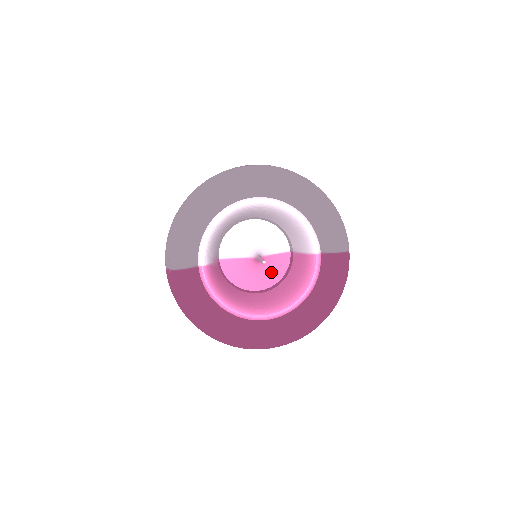
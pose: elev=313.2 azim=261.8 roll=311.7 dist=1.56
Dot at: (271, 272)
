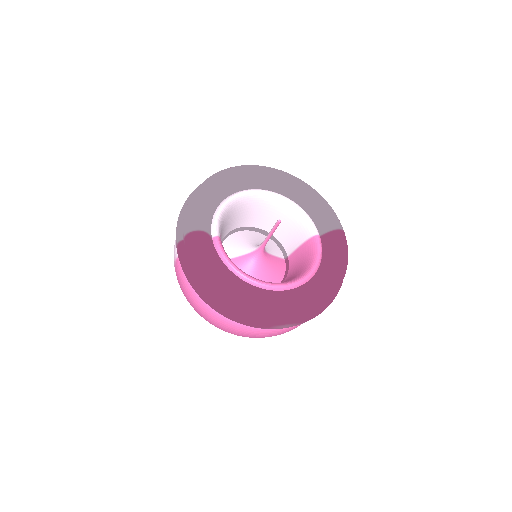
Dot at: (271, 272)
